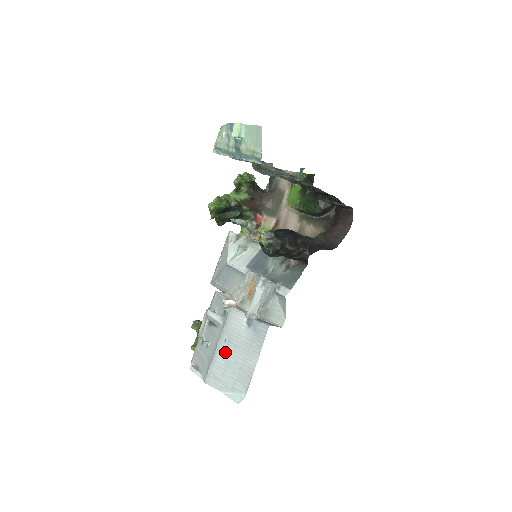
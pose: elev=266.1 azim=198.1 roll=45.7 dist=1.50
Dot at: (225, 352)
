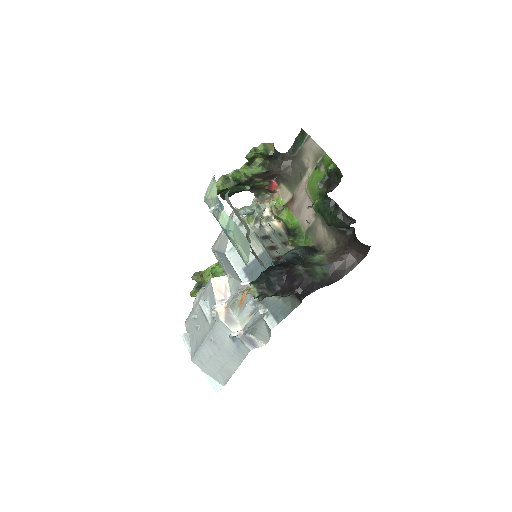
Dot at: (210, 349)
